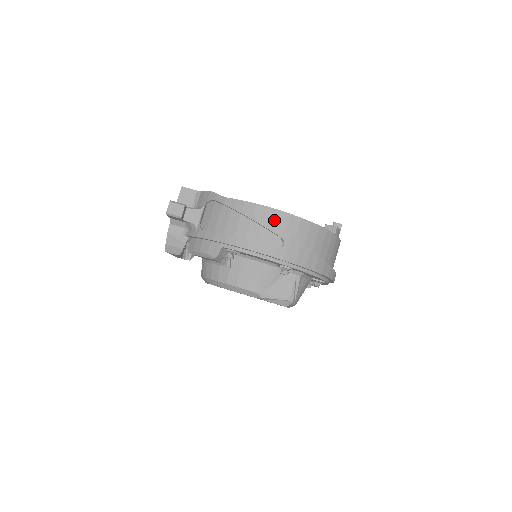
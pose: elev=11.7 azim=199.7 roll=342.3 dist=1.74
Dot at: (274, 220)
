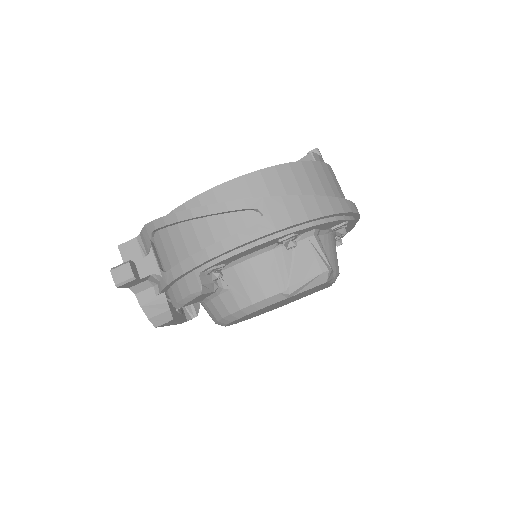
Dot at: (230, 197)
